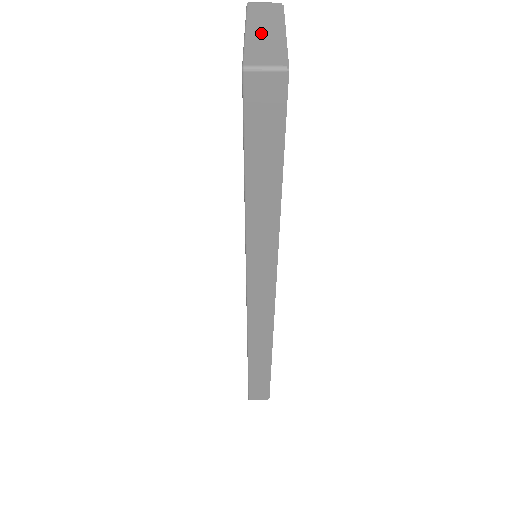
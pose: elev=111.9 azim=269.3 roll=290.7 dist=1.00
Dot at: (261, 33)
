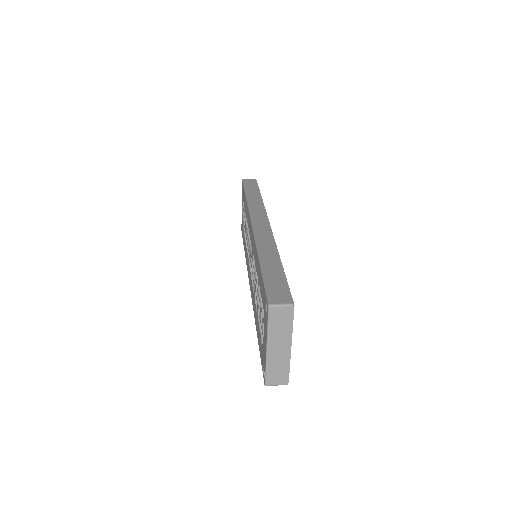
Dot at: occluded
